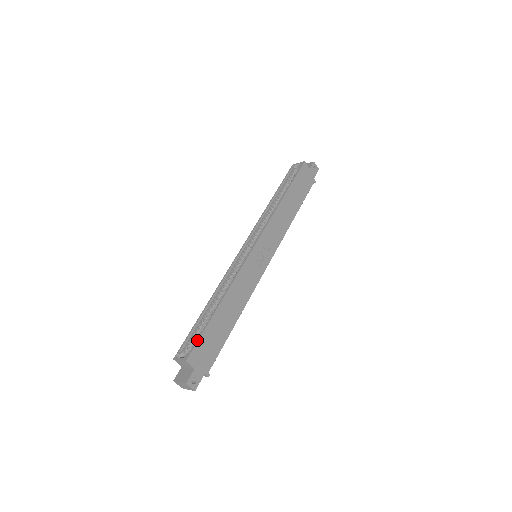
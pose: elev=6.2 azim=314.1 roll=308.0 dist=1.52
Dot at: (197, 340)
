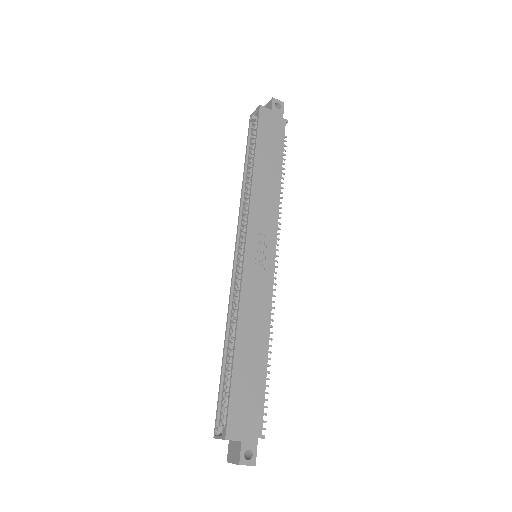
Dot at: (227, 406)
